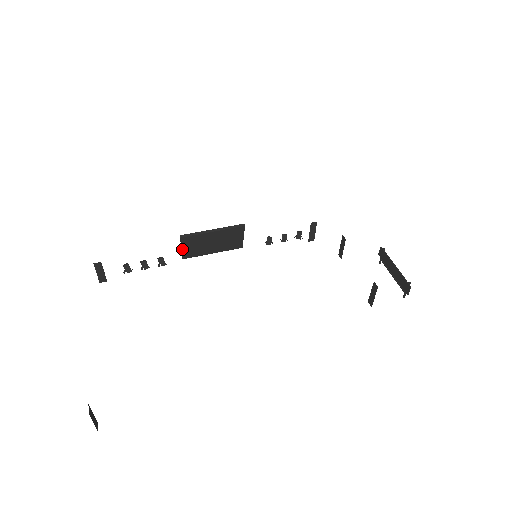
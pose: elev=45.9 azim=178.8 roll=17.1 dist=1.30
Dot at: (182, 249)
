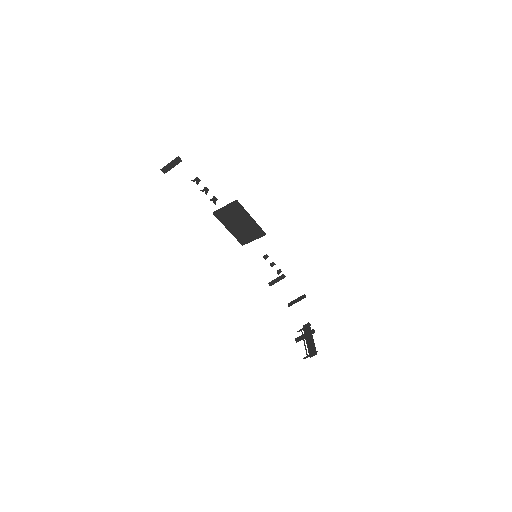
Dot at: (224, 208)
